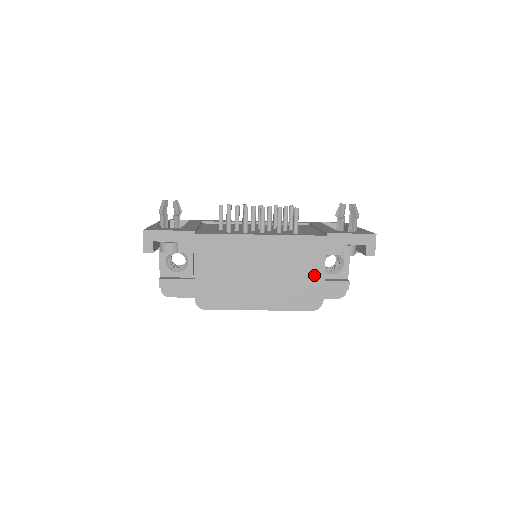
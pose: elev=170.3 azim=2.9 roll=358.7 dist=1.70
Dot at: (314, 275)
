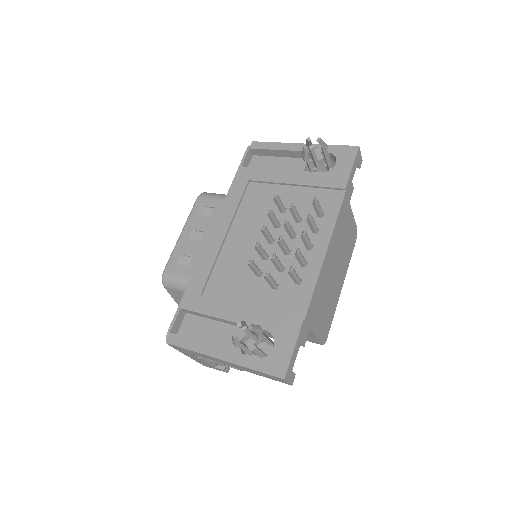
Dot at: (350, 223)
